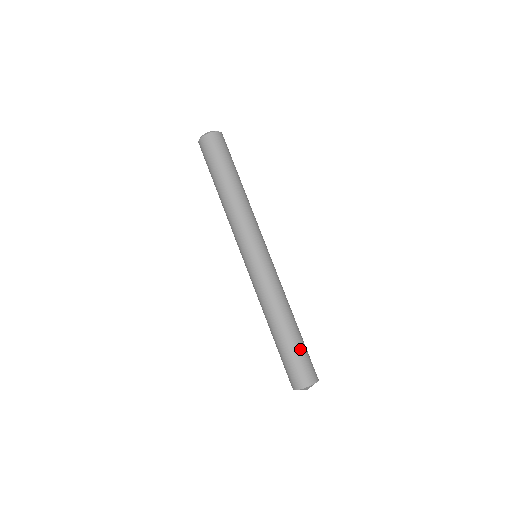
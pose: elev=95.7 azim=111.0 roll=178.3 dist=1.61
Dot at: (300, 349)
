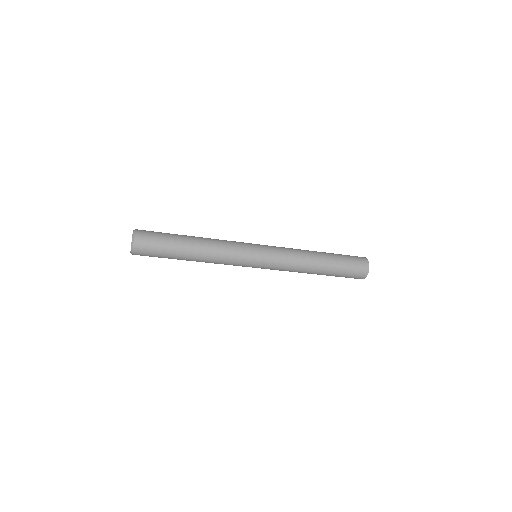
Dot at: (341, 270)
